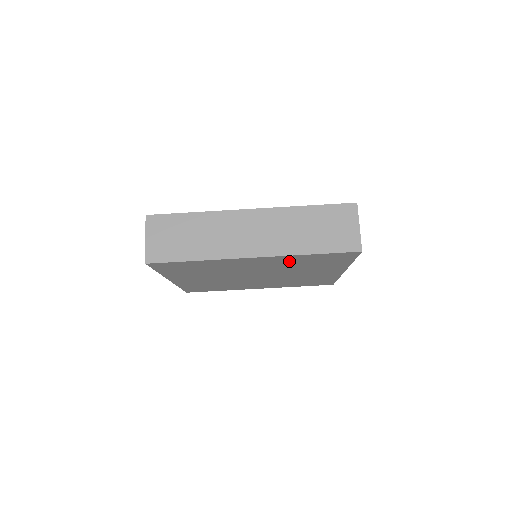
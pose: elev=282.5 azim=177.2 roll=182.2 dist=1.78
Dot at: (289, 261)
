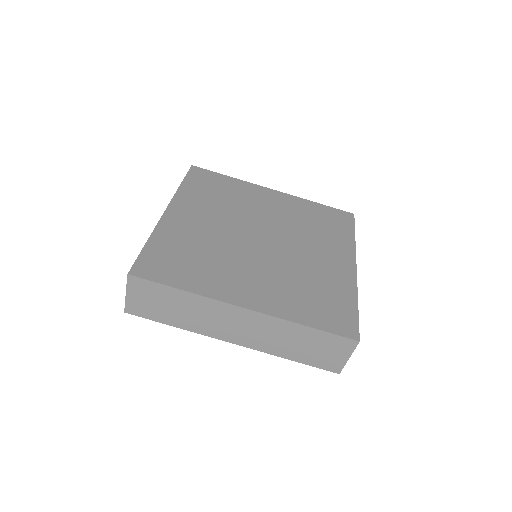
Dot at: occluded
